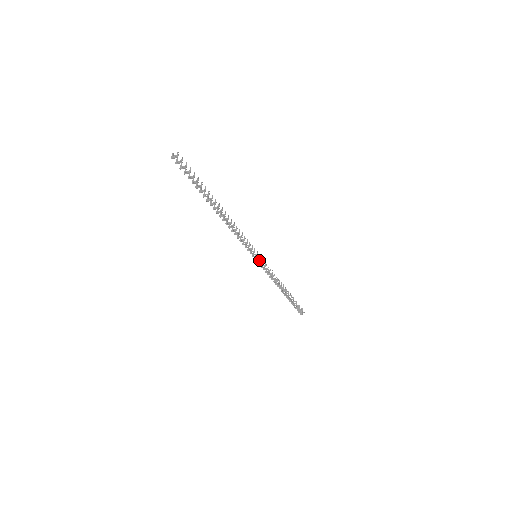
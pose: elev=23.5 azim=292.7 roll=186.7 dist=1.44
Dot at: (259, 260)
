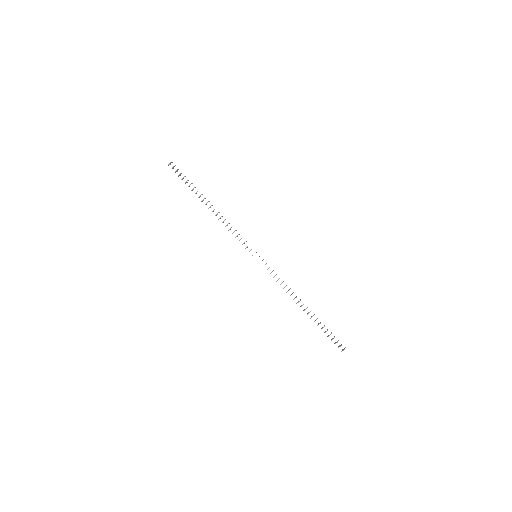
Dot at: occluded
